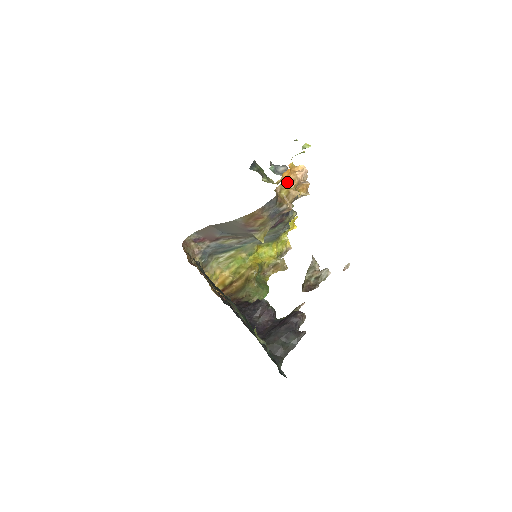
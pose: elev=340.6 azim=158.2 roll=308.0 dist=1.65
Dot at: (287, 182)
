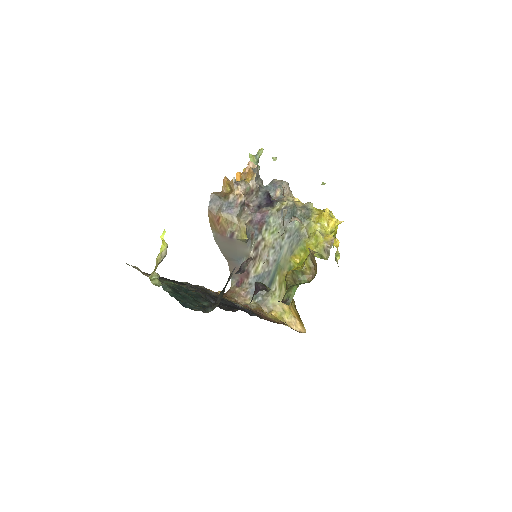
Dot at: (225, 180)
